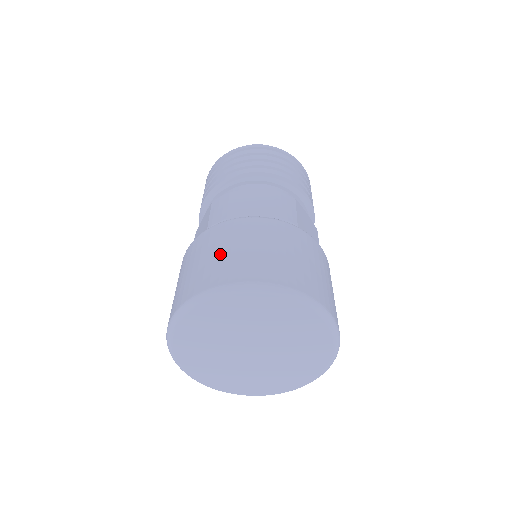
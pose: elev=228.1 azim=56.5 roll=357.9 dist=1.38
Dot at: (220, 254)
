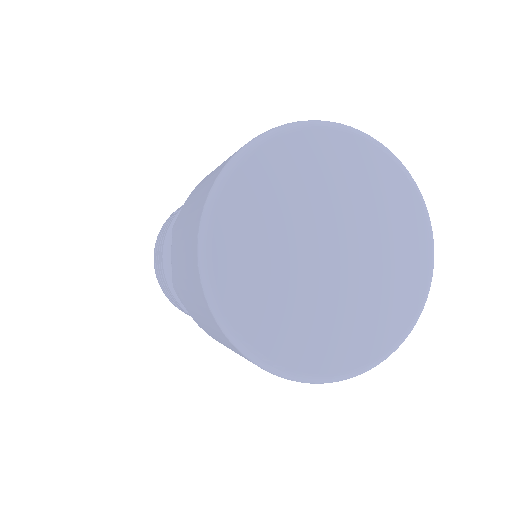
Dot at: (212, 172)
